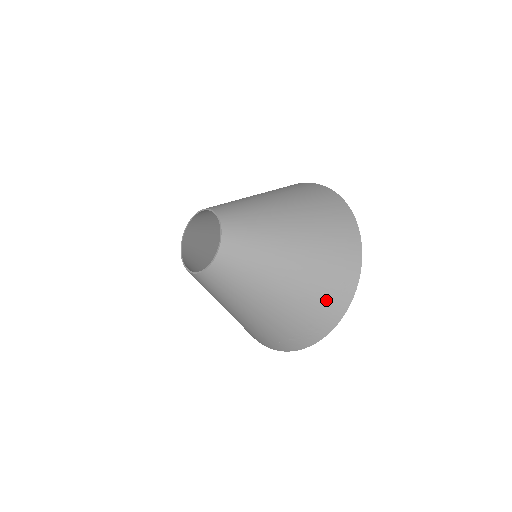
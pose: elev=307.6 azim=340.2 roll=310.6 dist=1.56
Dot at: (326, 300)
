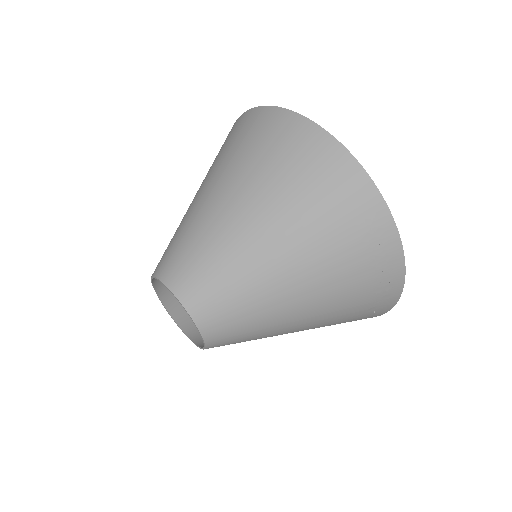
Dot at: (364, 255)
